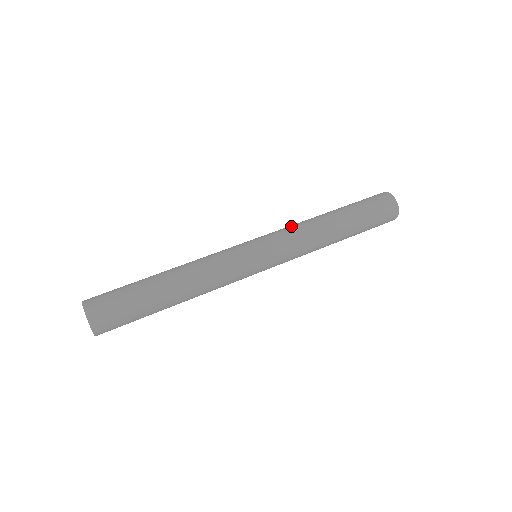
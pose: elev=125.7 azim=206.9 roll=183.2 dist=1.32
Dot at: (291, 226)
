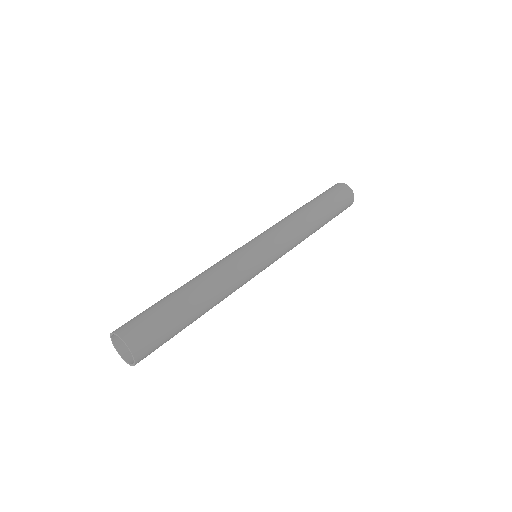
Dot at: (285, 225)
